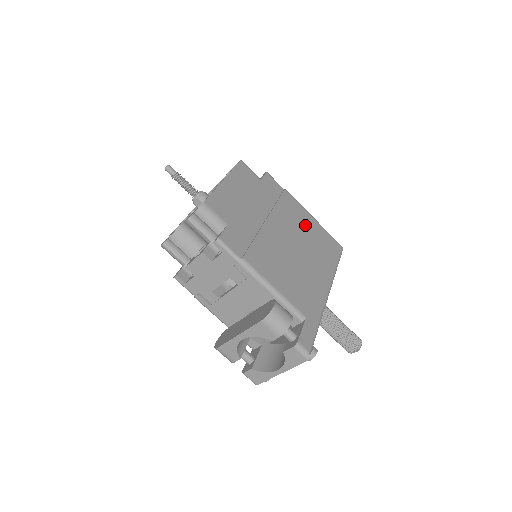
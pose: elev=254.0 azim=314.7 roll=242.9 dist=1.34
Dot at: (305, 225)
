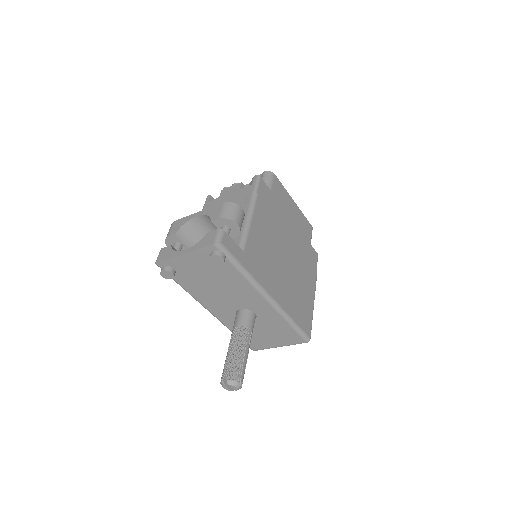
Dot at: (305, 286)
